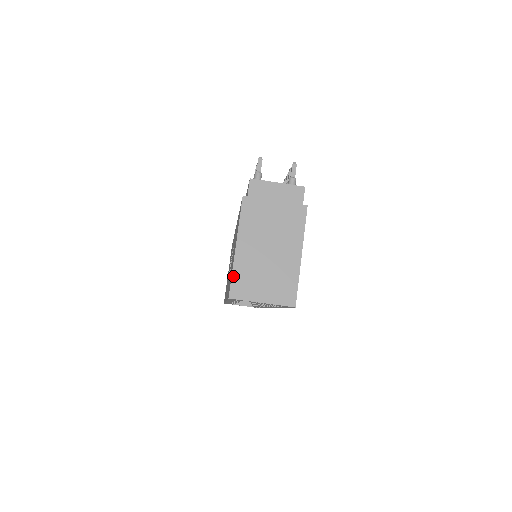
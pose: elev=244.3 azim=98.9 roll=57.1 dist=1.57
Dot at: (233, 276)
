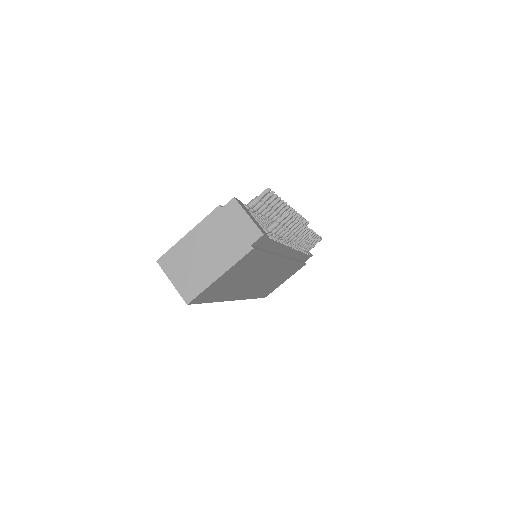
Dot at: (170, 250)
